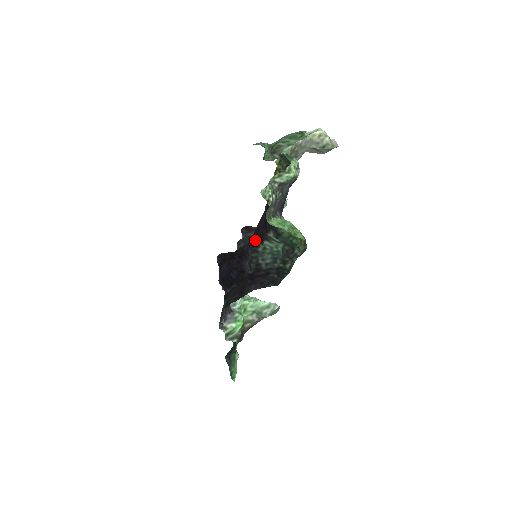
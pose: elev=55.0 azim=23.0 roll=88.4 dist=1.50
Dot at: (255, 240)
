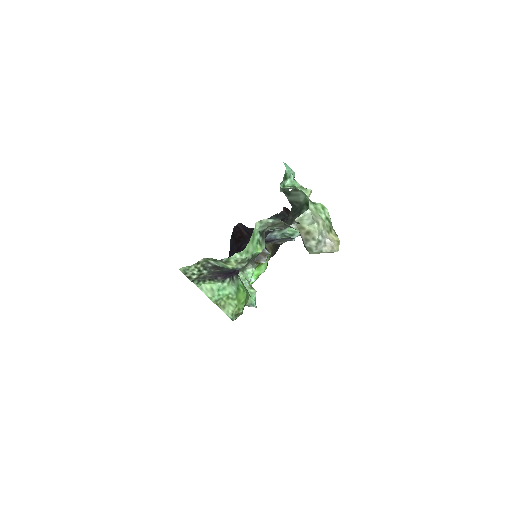
Dot at: occluded
